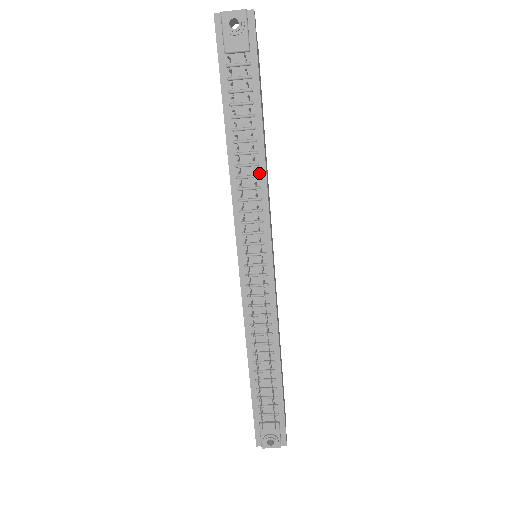
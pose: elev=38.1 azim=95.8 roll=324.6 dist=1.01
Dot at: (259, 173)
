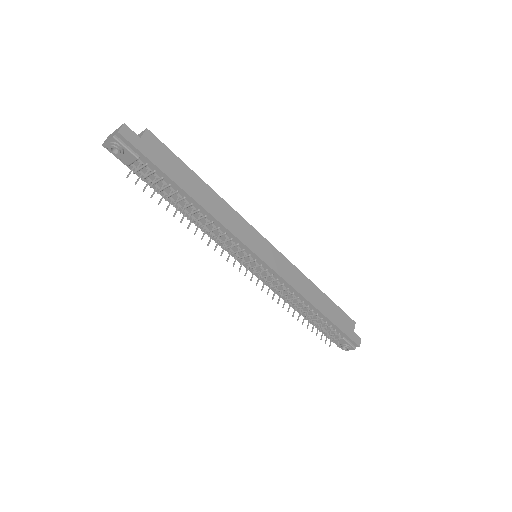
Dot at: (211, 220)
